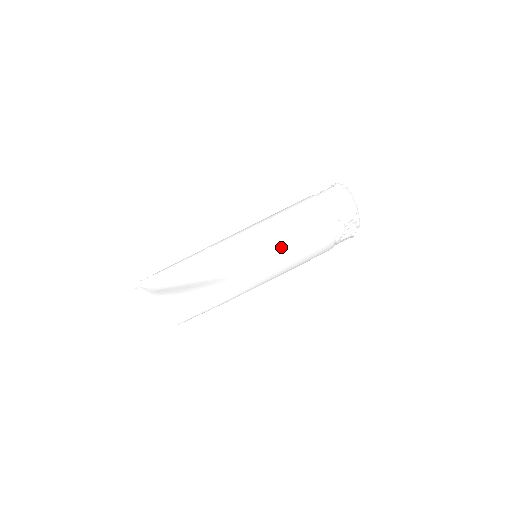
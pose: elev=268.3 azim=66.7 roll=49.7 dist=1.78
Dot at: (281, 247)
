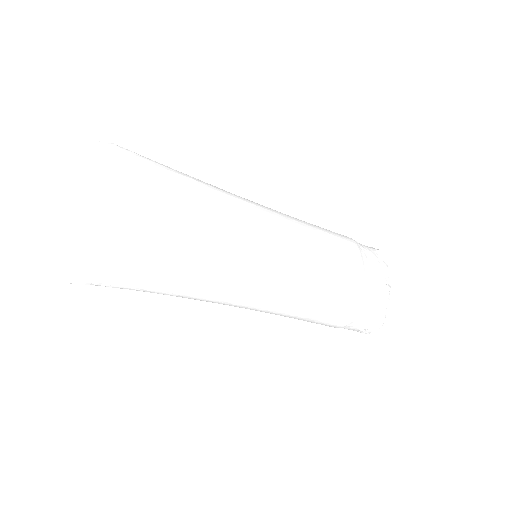
Dot at: occluded
